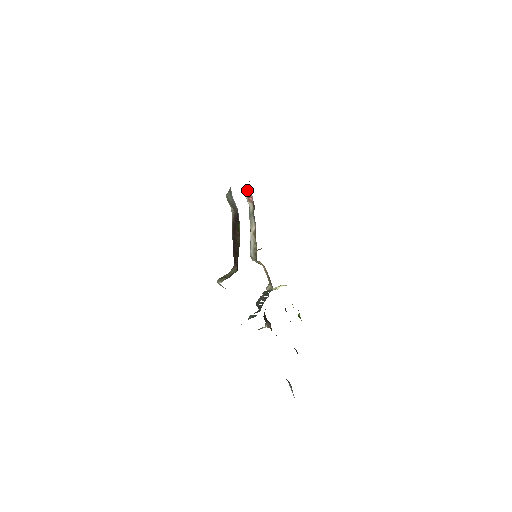
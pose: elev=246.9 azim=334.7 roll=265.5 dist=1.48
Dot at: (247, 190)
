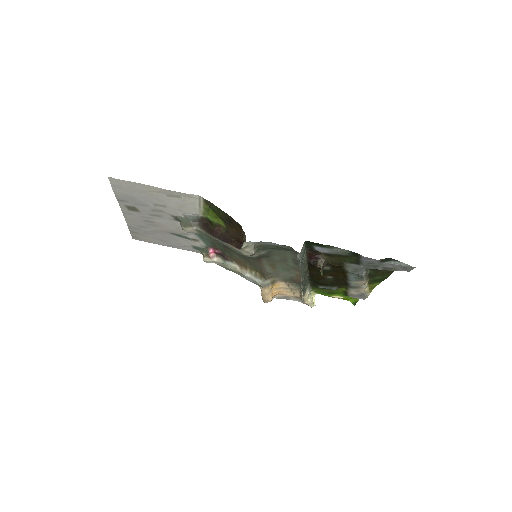
Dot at: (203, 256)
